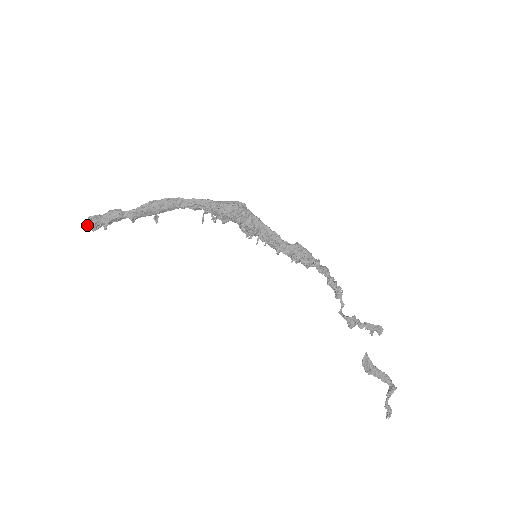
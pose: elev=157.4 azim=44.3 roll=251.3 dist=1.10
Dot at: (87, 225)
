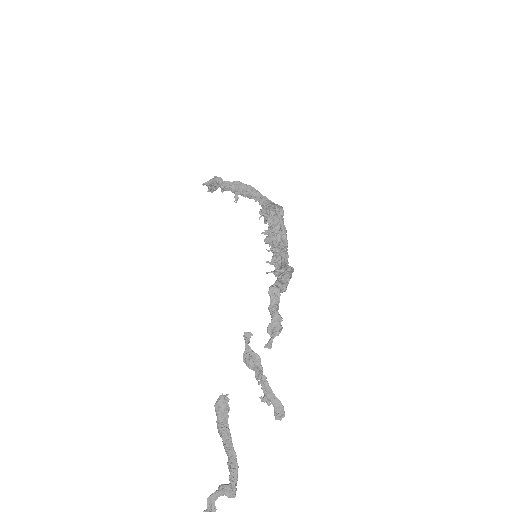
Dot at: occluded
